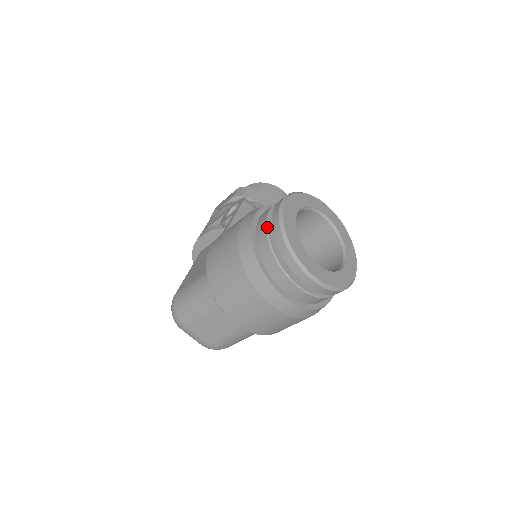
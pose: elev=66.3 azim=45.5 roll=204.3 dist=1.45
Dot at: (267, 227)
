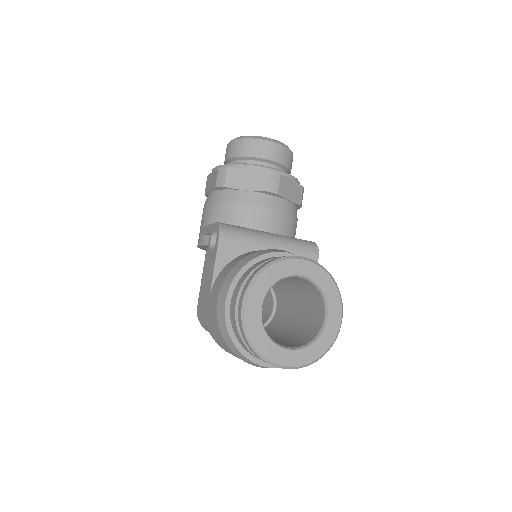
Dot at: (237, 326)
